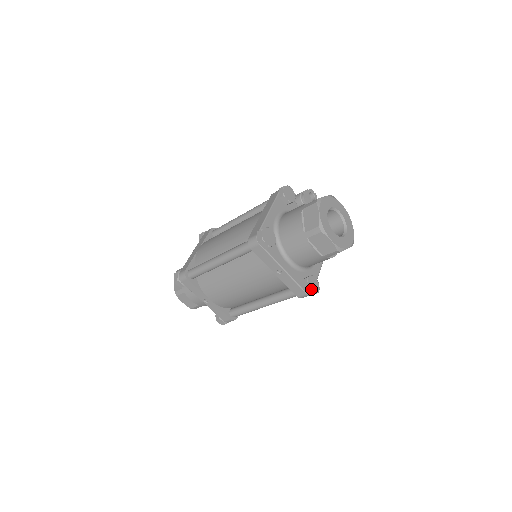
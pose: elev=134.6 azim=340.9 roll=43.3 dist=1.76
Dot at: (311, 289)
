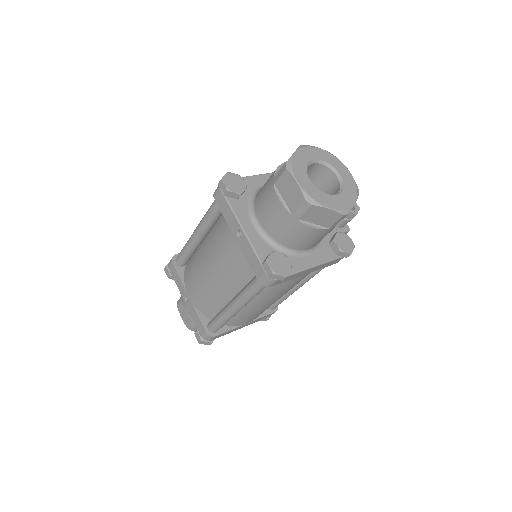
Dot at: (271, 265)
